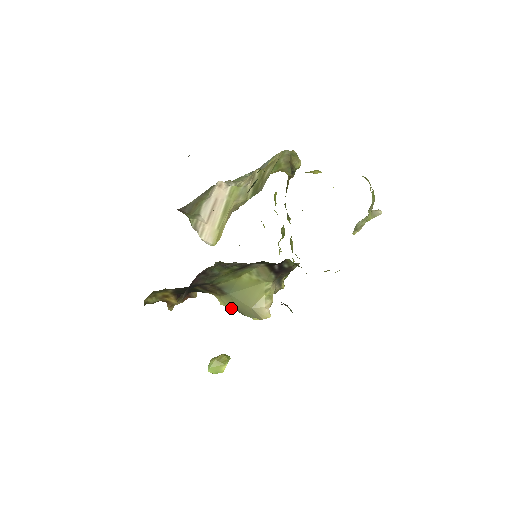
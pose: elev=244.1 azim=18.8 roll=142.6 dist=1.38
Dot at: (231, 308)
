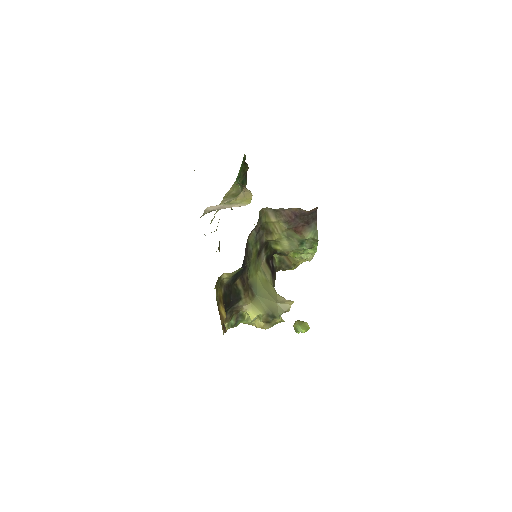
Dot at: (263, 313)
